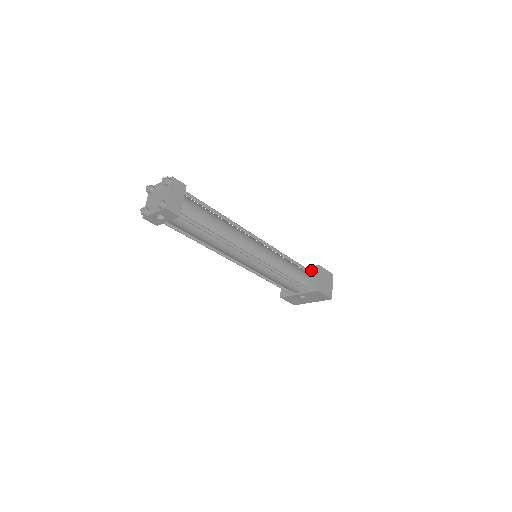
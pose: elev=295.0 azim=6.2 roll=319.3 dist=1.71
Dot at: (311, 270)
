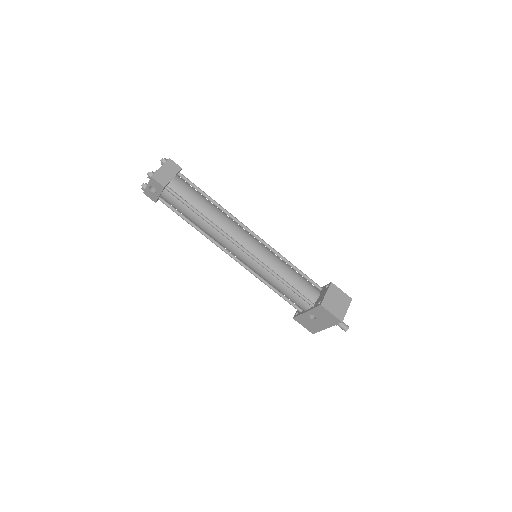
Dot at: (324, 288)
